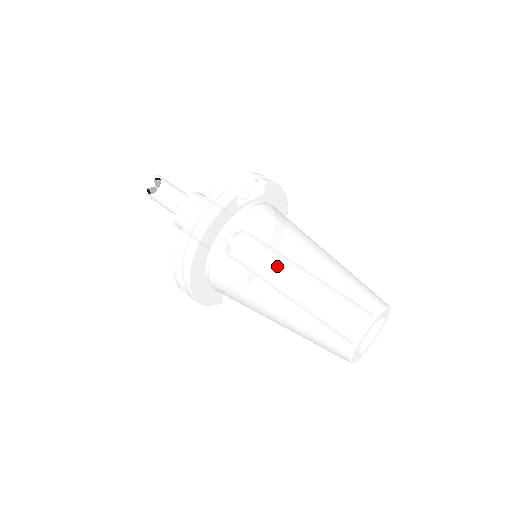
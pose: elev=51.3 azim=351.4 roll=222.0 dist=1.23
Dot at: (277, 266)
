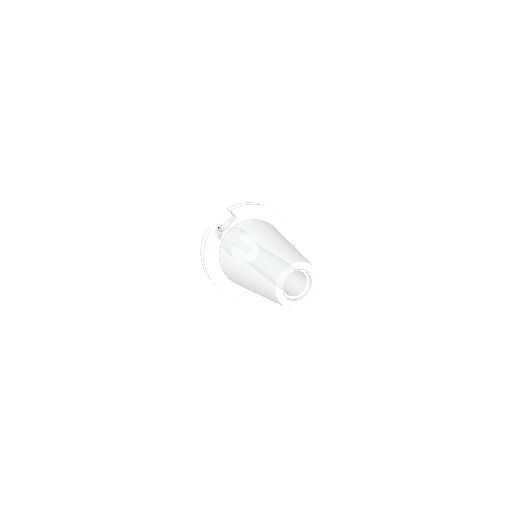
Dot at: (239, 264)
